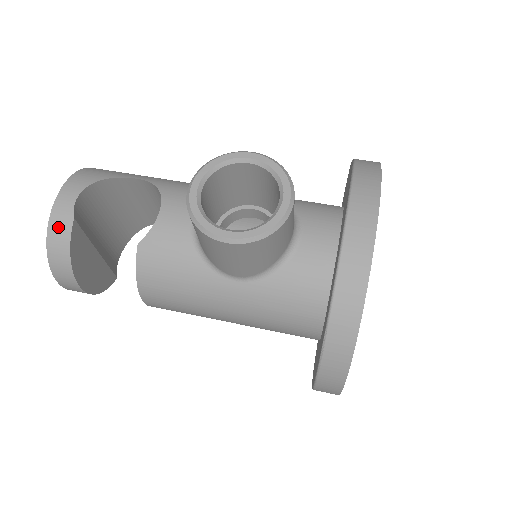
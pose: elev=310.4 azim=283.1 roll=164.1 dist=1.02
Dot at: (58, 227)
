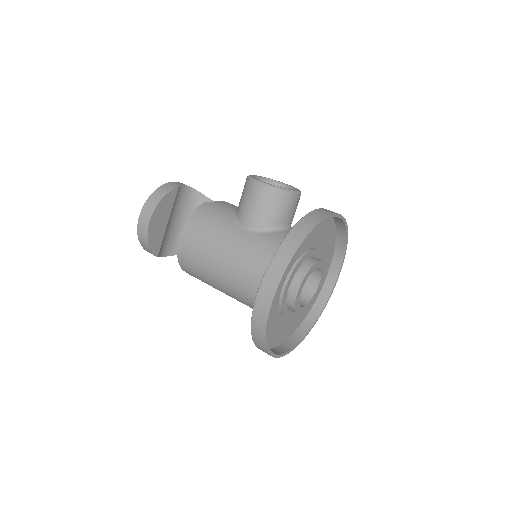
Dot at: (168, 186)
